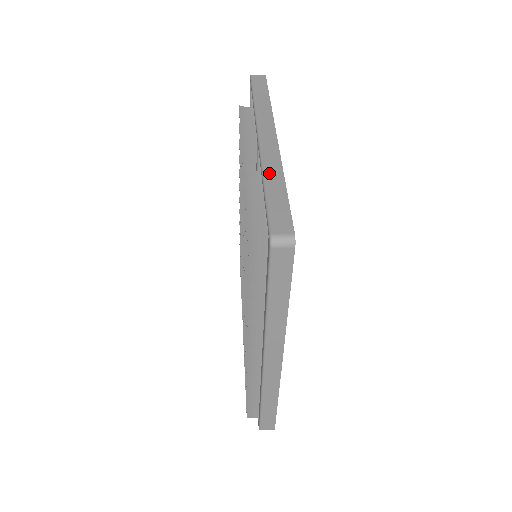
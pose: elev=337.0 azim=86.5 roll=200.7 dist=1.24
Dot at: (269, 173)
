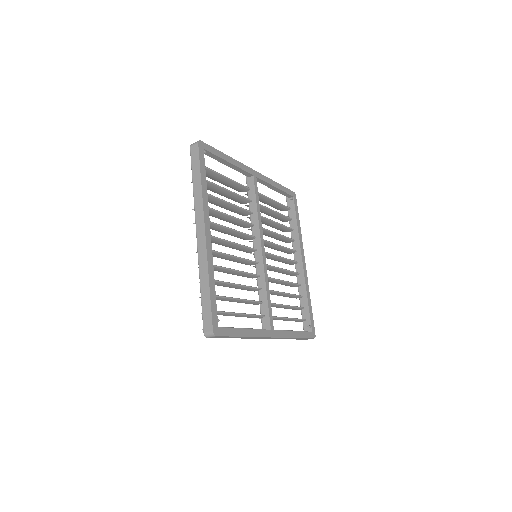
Dot at: occluded
